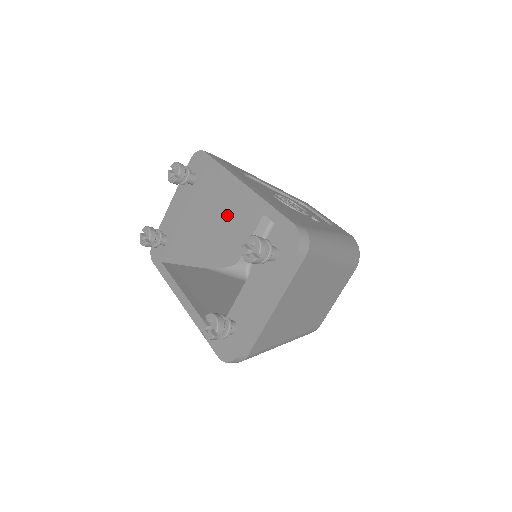
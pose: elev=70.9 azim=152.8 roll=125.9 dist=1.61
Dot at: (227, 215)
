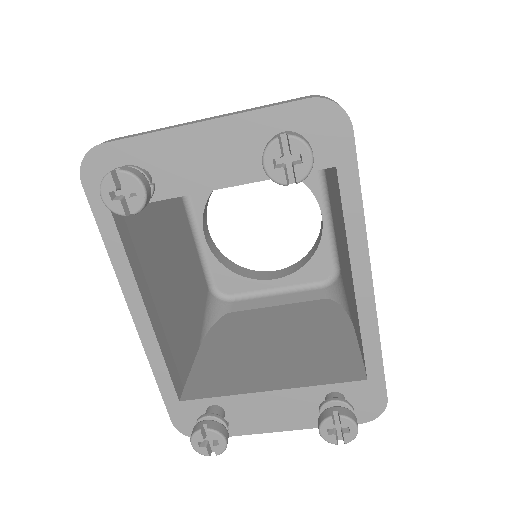
Dot at: occluded
